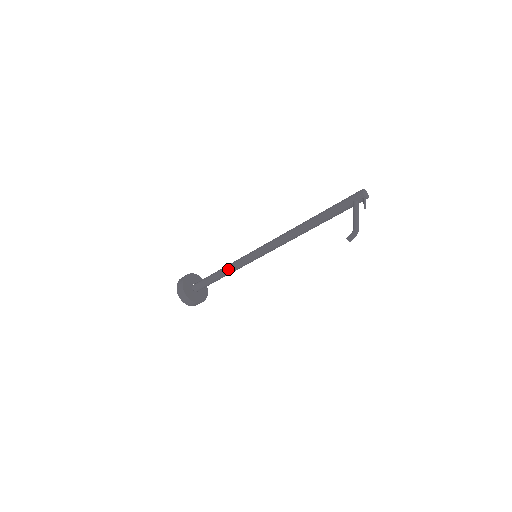
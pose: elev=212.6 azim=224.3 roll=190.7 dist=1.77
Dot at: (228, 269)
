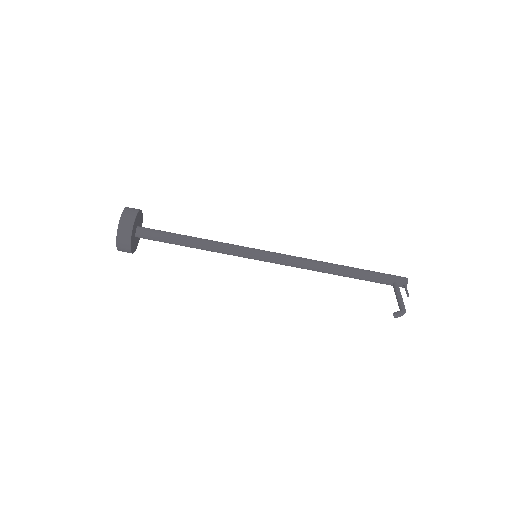
Dot at: (211, 245)
